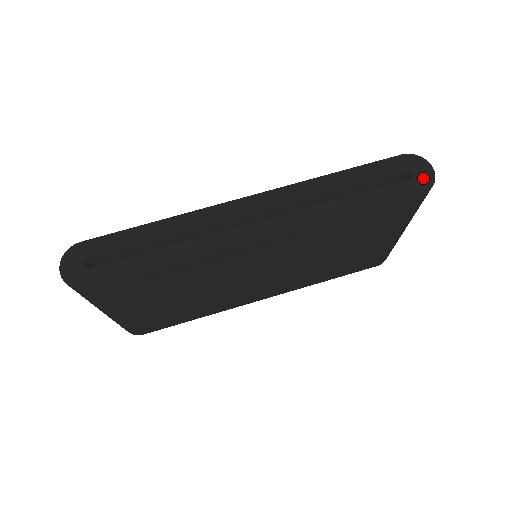
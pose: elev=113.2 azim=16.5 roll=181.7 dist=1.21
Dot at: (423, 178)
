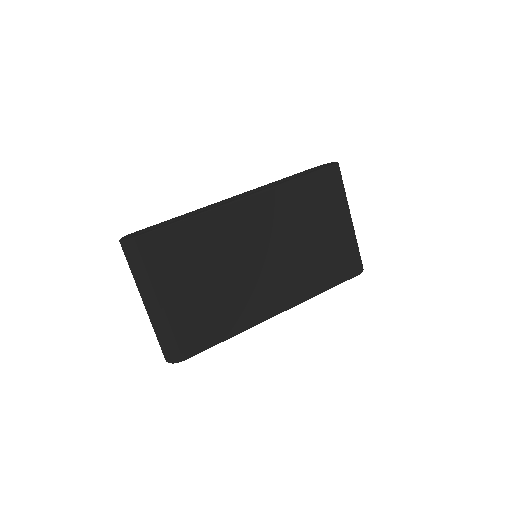
Dot at: occluded
